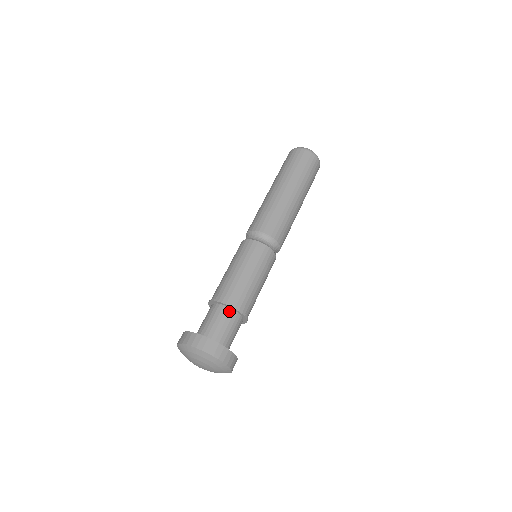
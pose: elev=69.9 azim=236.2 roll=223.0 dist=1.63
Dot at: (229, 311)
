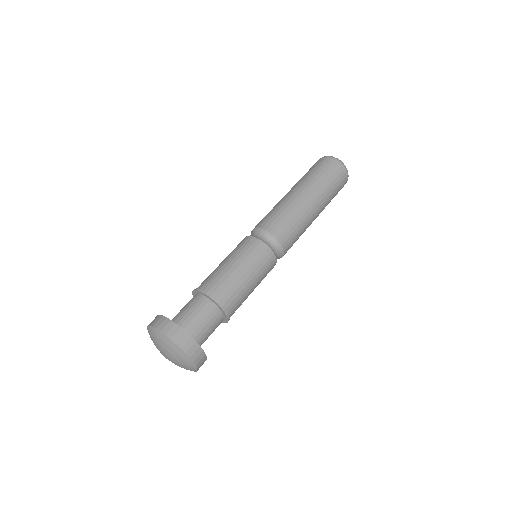
Dot at: (214, 308)
